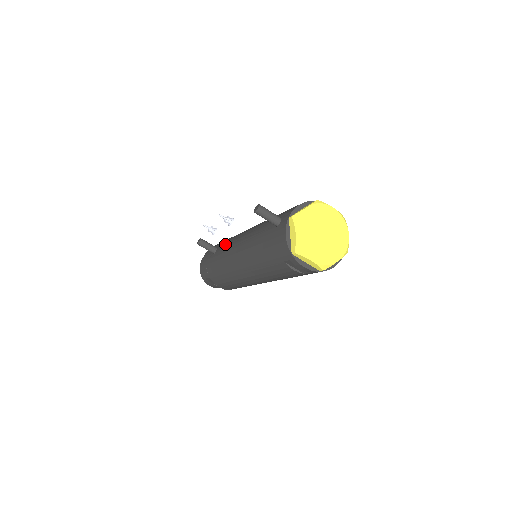
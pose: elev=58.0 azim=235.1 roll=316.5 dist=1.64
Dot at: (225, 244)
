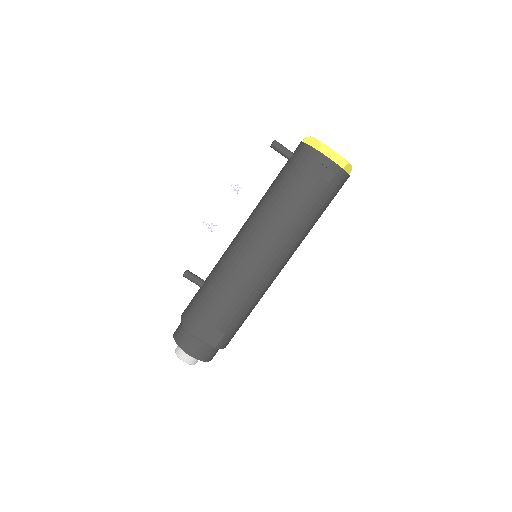
Dot at: occluded
